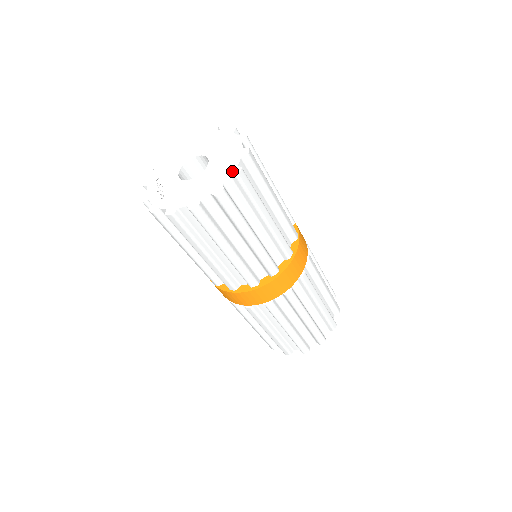
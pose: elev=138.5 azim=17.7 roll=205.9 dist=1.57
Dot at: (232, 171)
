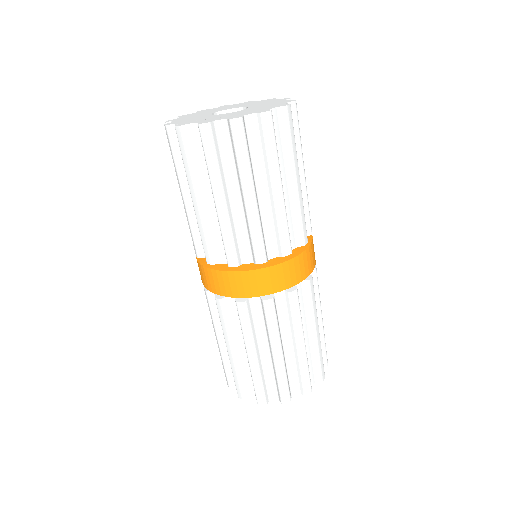
Dot at: (281, 99)
